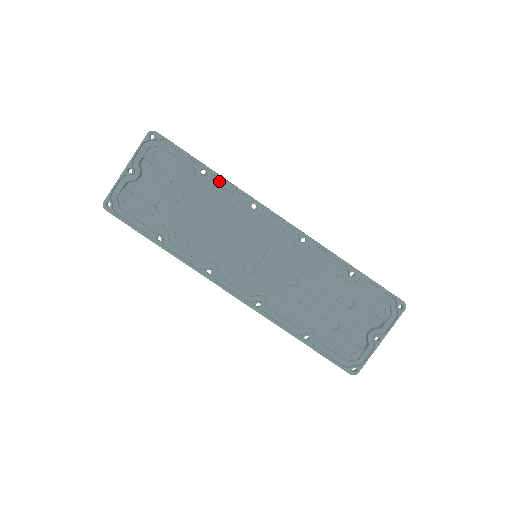
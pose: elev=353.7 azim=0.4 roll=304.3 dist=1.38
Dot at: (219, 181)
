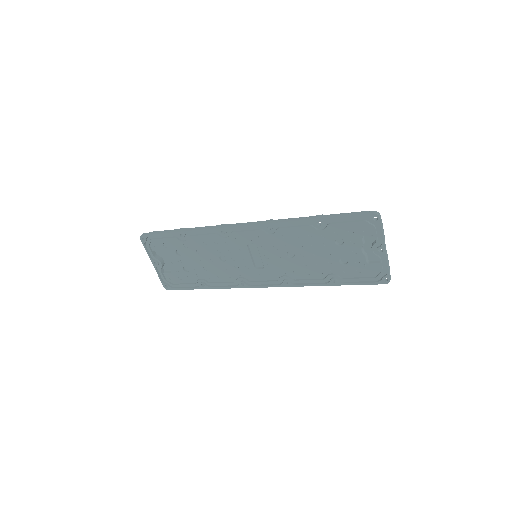
Dot at: (194, 233)
